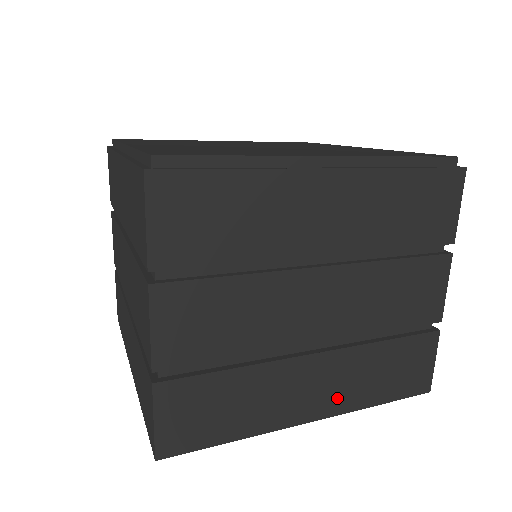
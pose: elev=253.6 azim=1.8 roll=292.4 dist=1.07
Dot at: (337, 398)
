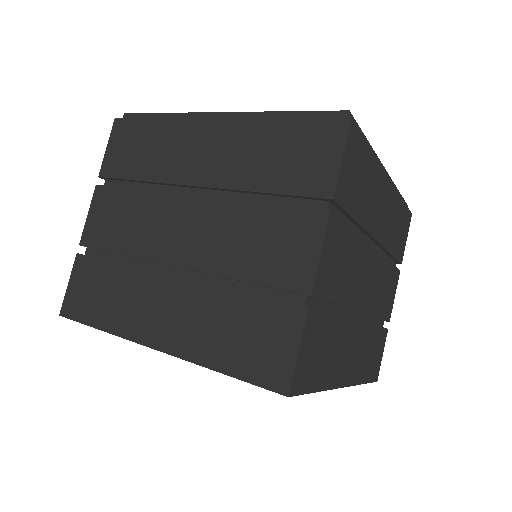
Dot at: (355, 369)
